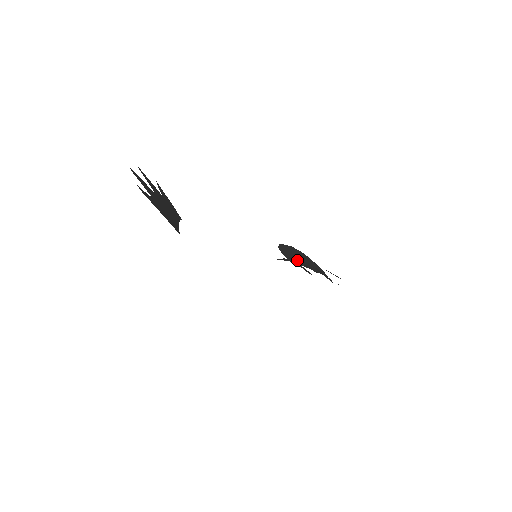
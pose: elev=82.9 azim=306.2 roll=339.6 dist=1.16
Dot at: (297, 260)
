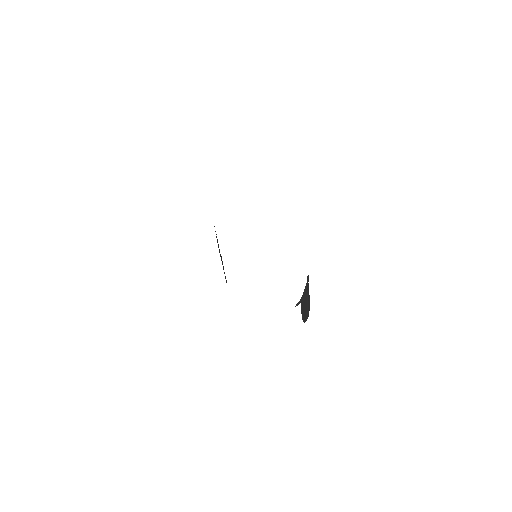
Dot at: occluded
